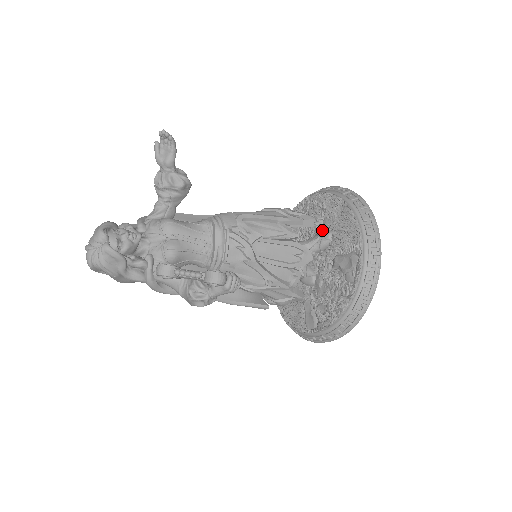
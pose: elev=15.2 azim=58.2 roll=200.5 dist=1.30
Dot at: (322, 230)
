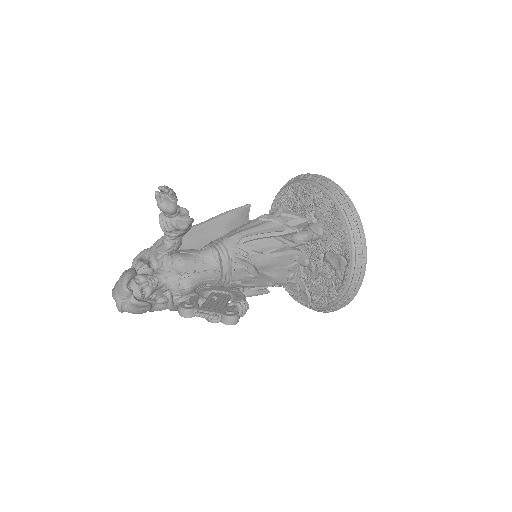
Dot at: (314, 224)
